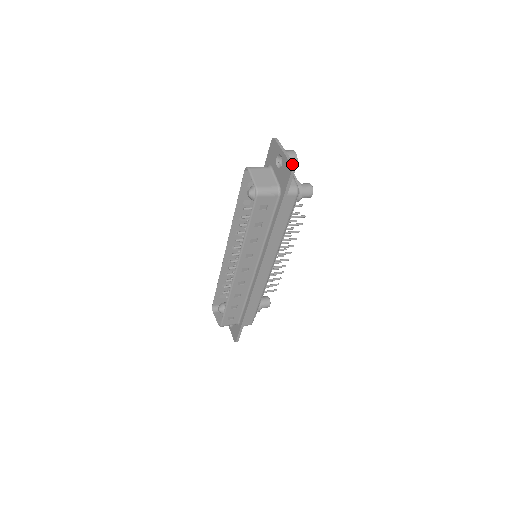
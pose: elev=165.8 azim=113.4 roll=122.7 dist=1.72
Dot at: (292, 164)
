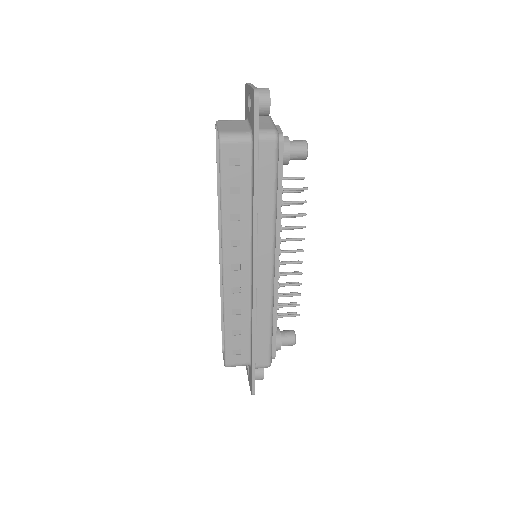
Dot at: (255, 89)
